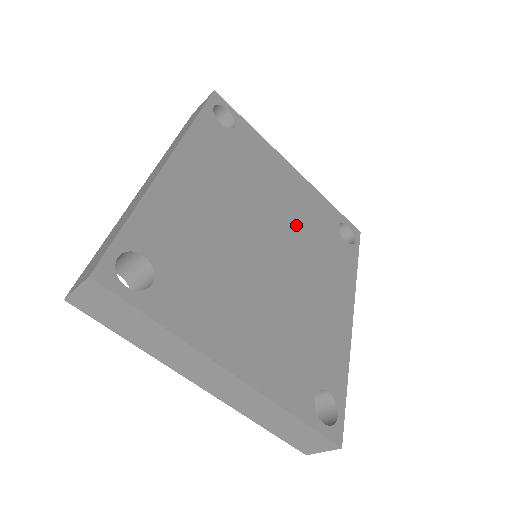
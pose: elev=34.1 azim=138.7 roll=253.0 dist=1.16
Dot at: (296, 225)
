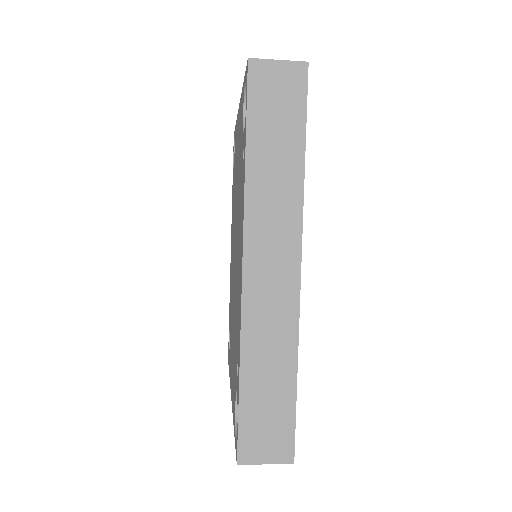
Dot at: occluded
